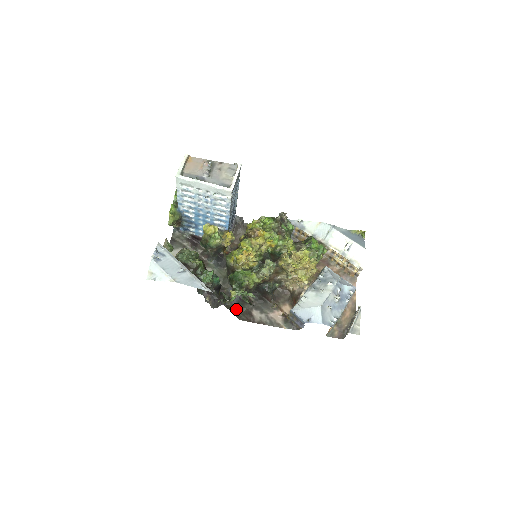
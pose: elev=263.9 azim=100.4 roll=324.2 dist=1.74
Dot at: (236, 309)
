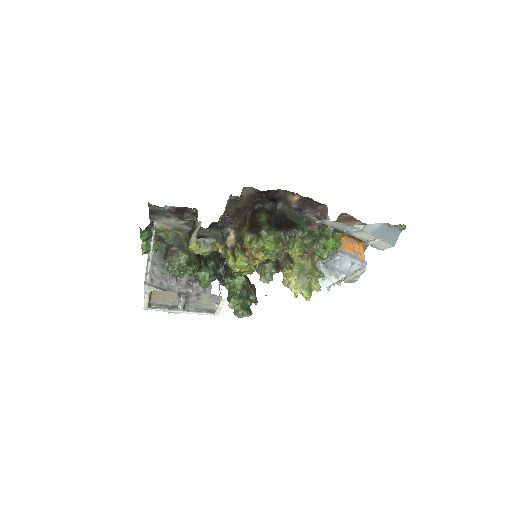
Dot at: occluded
